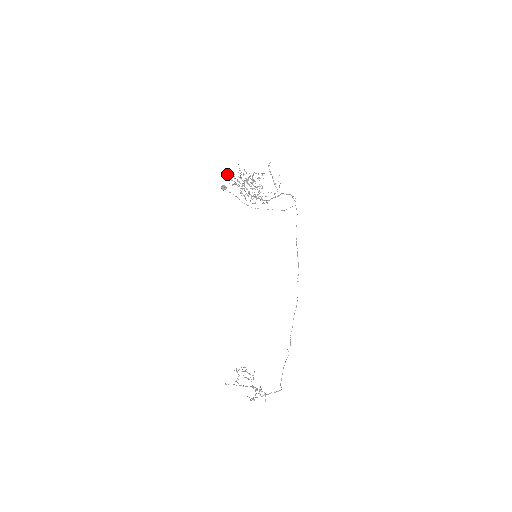
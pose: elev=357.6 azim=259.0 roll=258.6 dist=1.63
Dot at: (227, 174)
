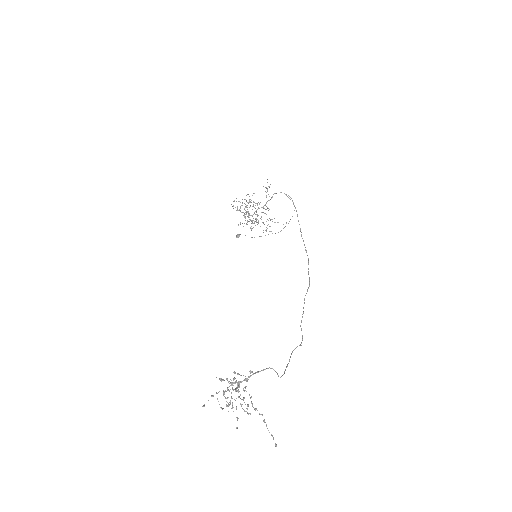
Dot at: occluded
